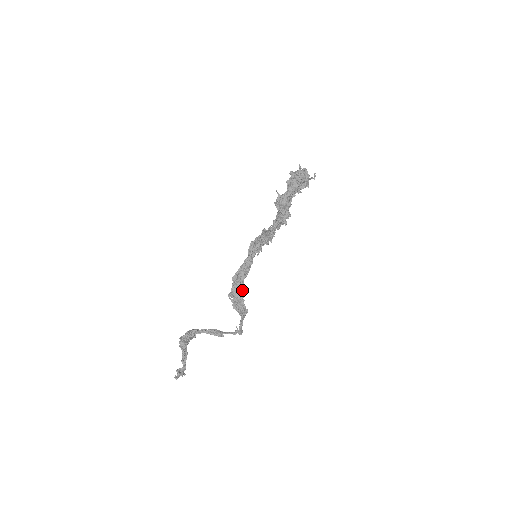
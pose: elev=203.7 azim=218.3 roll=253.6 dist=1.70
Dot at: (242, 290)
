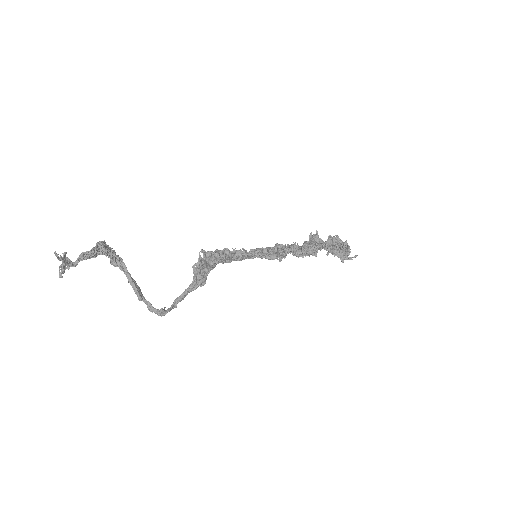
Dot at: (219, 261)
